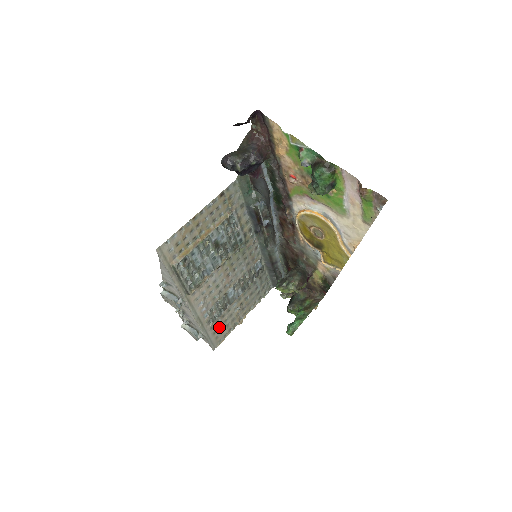
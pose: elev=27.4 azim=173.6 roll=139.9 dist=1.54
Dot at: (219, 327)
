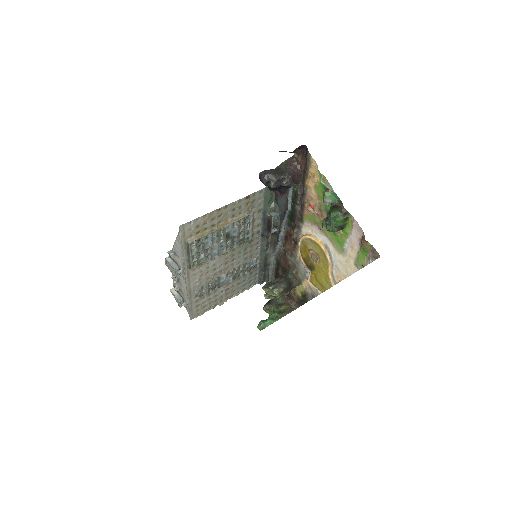
Dot at: (203, 302)
